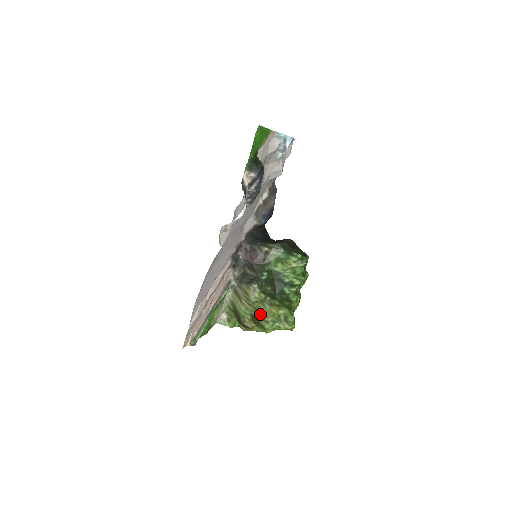
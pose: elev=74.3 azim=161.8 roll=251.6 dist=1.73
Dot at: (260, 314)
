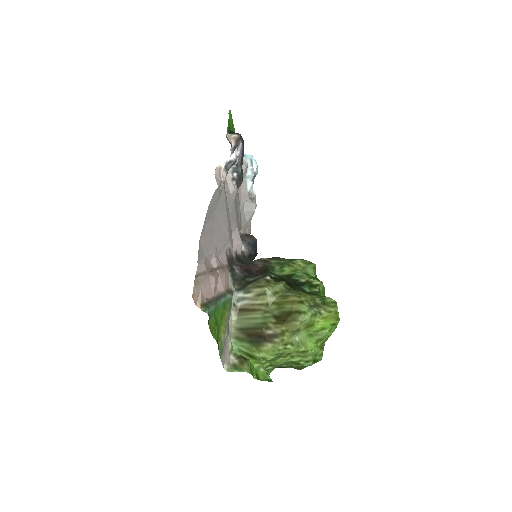
Dot at: (287, 301)
